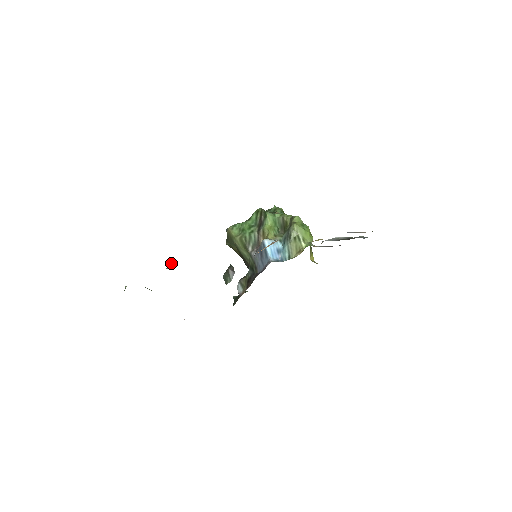
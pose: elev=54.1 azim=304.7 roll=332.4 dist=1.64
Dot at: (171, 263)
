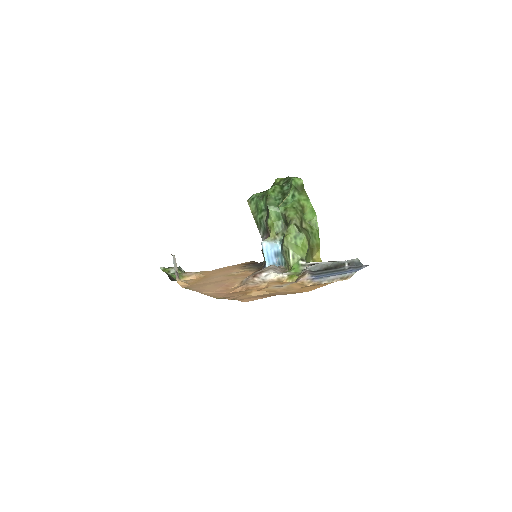
Dot at: (177, 270)
